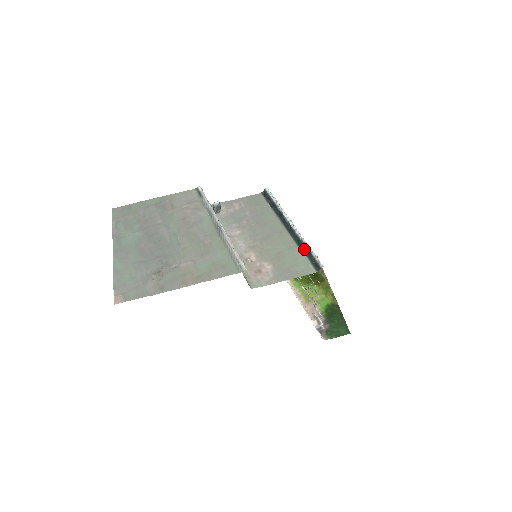
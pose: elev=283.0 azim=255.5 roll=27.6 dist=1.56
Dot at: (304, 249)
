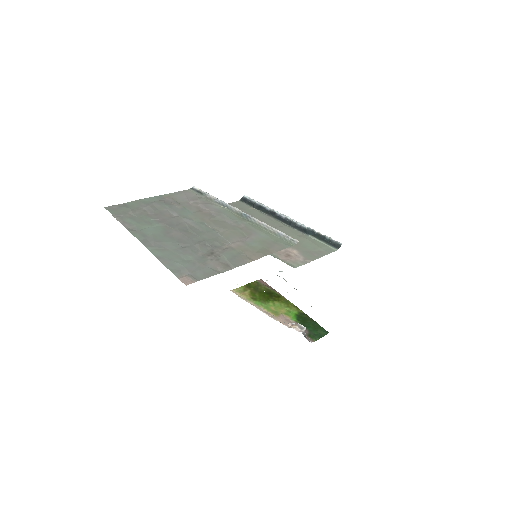
Dot at: (314, 235)
